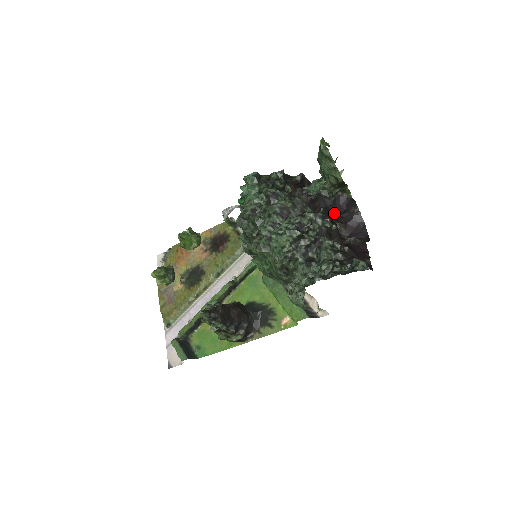
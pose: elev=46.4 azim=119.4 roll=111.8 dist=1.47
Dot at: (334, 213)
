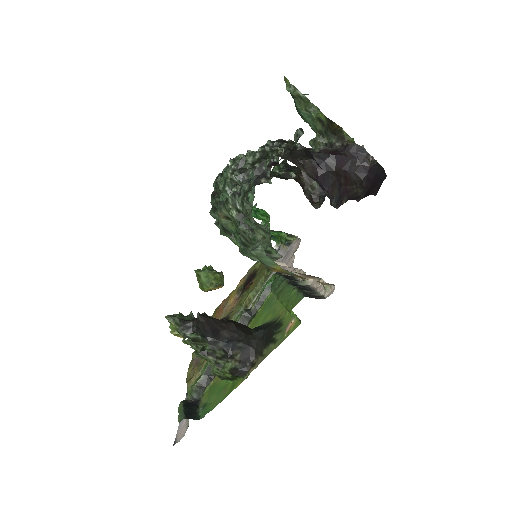
Dot at: (338, 170)
